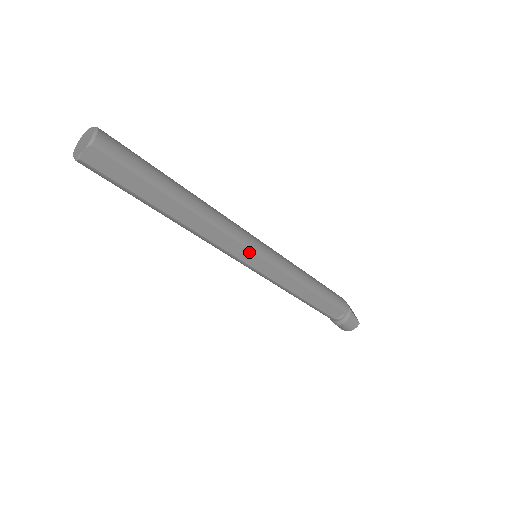
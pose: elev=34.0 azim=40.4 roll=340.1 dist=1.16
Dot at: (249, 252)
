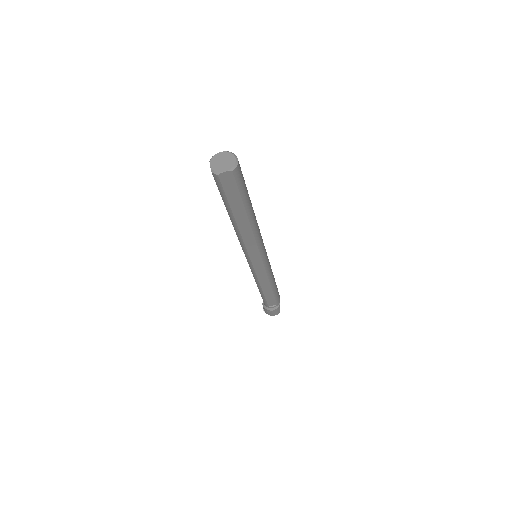
Dot at: (259, 256)
